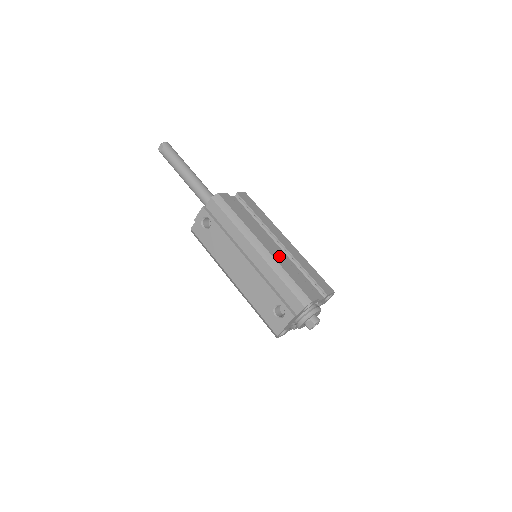
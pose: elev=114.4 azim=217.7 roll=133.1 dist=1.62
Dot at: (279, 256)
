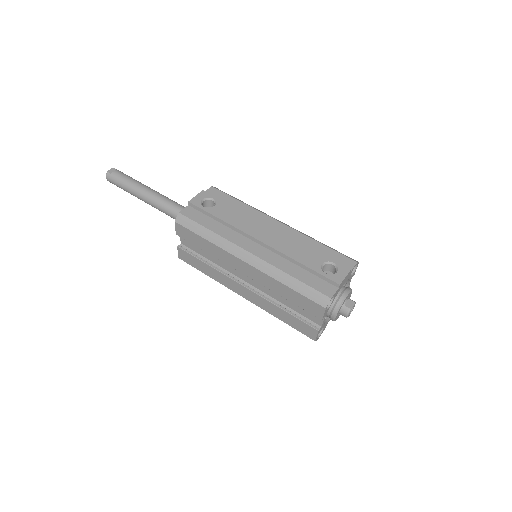
Dot at: occluded
